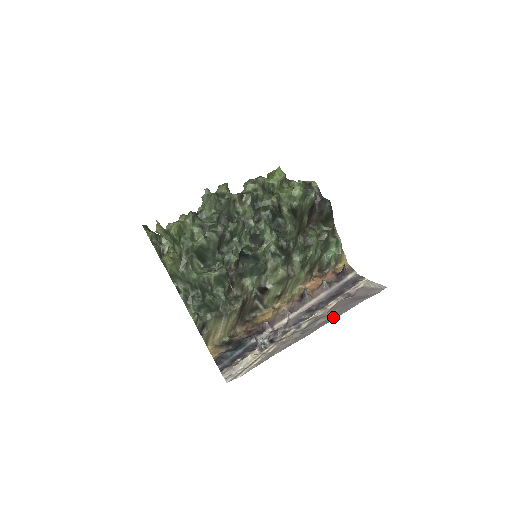
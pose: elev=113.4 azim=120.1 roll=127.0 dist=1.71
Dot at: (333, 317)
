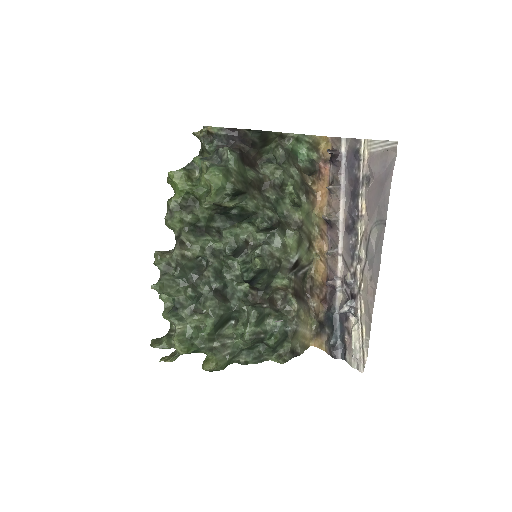
Dot at: (381, 227)
